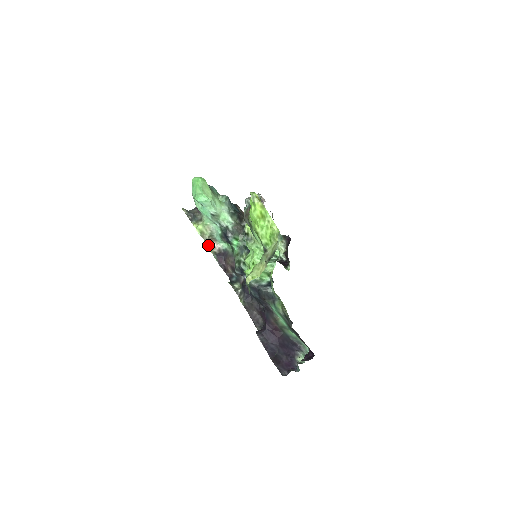
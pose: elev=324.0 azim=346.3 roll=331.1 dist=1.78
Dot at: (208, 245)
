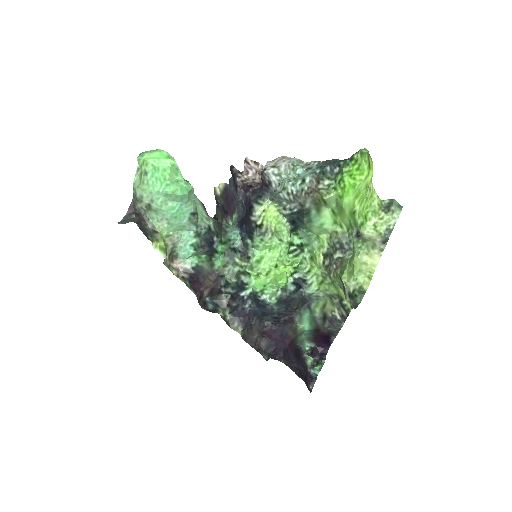
Dot at: (171, 270)
